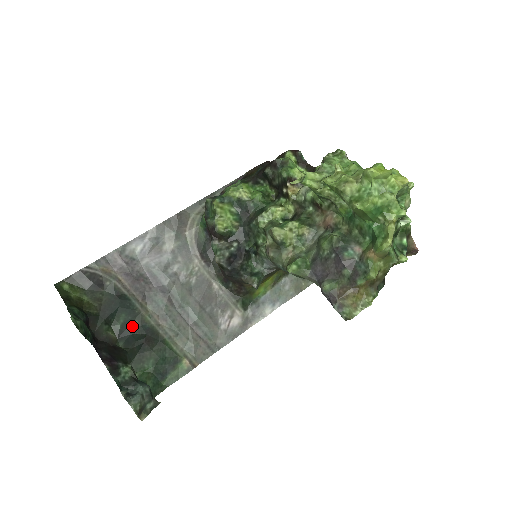
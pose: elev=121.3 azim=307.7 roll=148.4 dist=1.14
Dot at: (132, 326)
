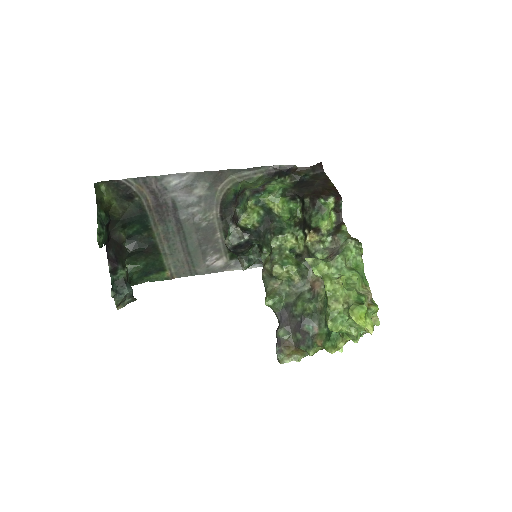
Dot at: (141, 235)
